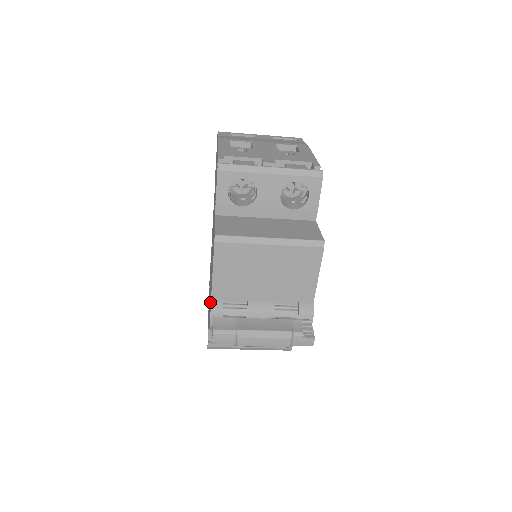
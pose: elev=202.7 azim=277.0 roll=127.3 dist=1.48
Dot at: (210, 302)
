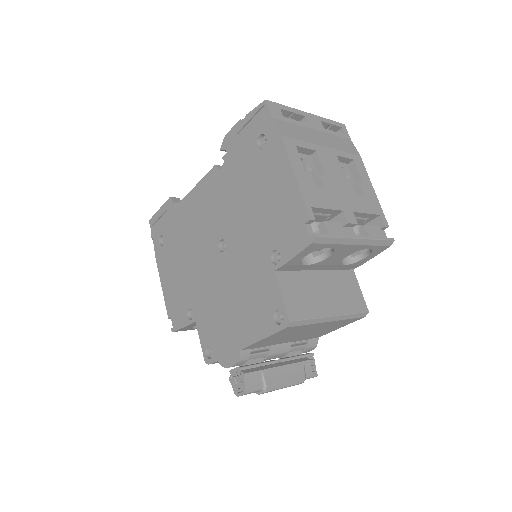
Dot at: (225, 336)
